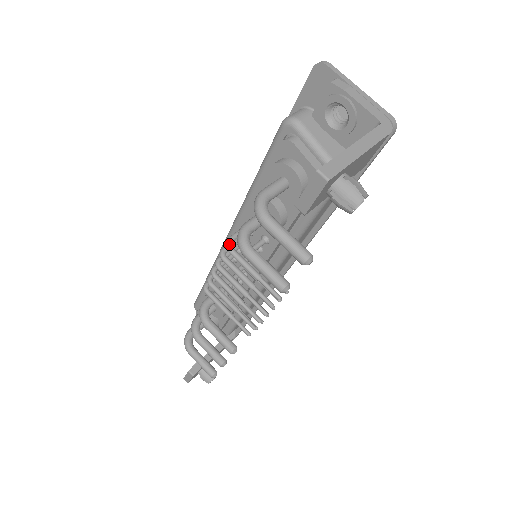
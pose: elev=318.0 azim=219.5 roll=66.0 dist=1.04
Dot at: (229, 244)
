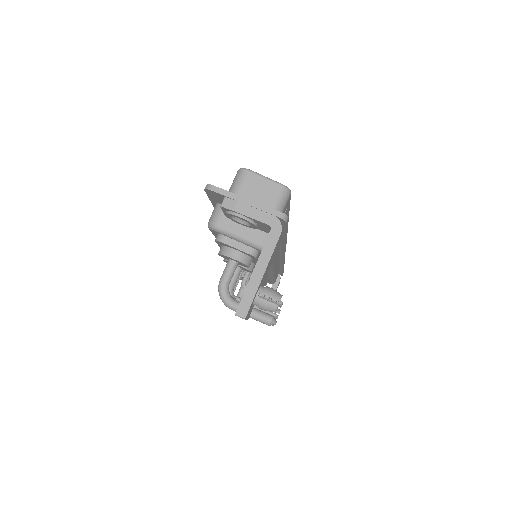
Dot at: occluded
